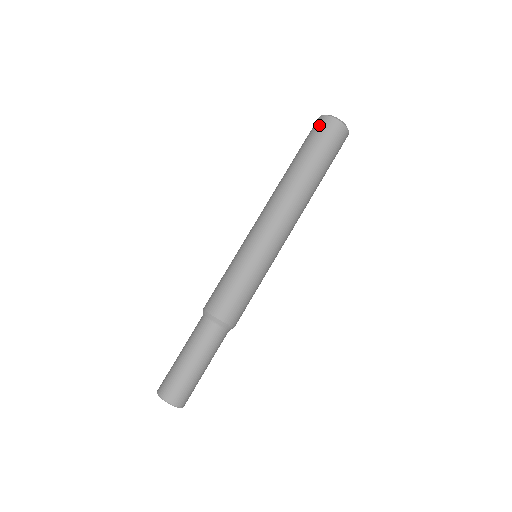
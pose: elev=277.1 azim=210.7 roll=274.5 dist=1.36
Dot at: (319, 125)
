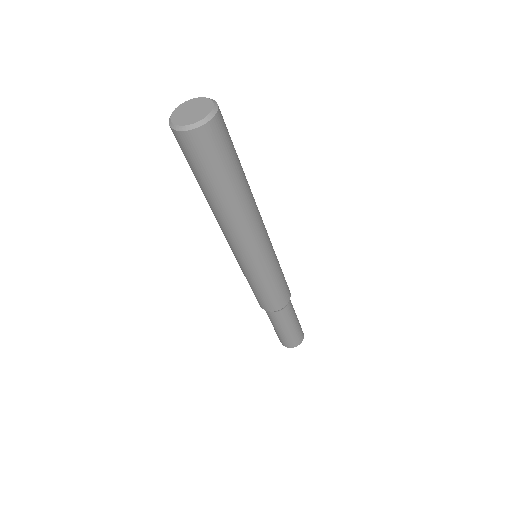
Dot at: (191, 147)
